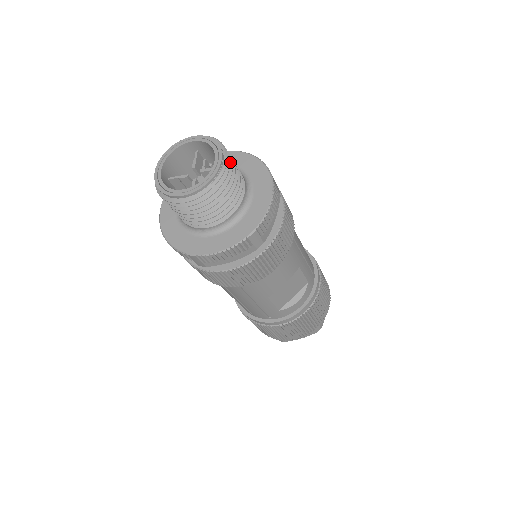
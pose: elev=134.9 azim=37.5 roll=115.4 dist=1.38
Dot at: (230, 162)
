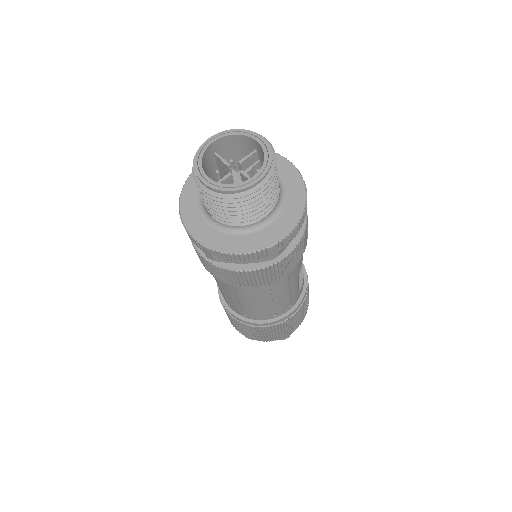
Dot at: occluded
